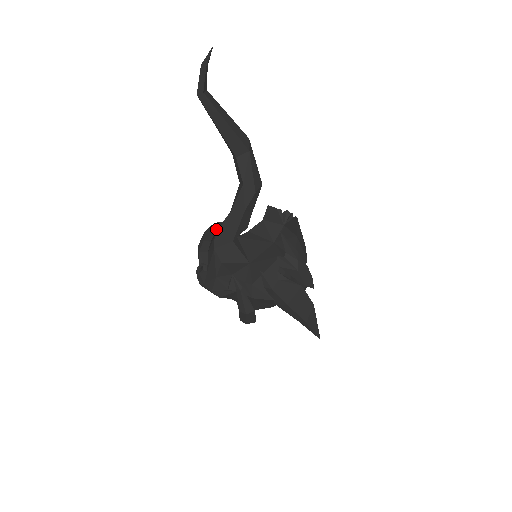
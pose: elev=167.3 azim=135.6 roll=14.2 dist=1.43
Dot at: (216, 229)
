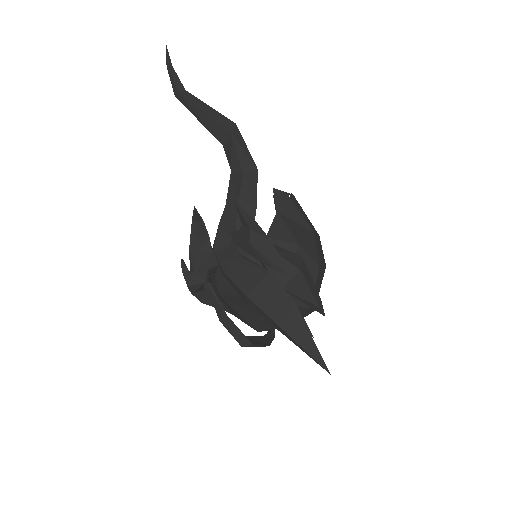
Dot at: (196, 220)
